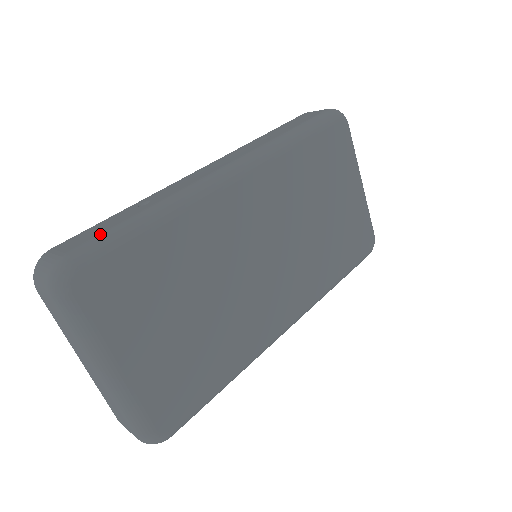
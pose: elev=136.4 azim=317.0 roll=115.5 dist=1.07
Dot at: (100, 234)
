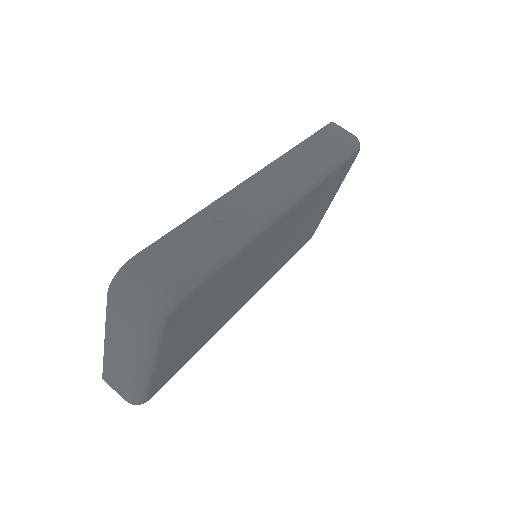
Dot at: (195, 262)
